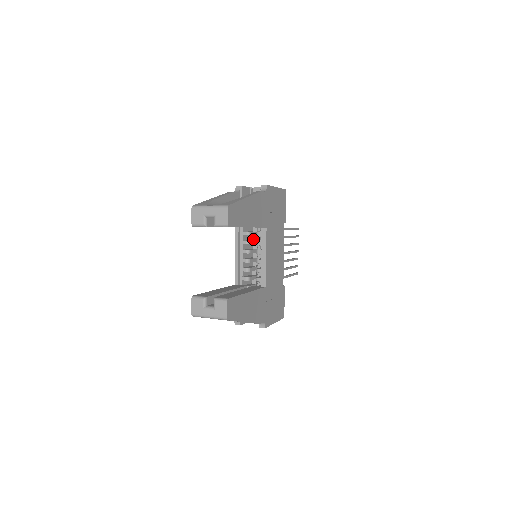
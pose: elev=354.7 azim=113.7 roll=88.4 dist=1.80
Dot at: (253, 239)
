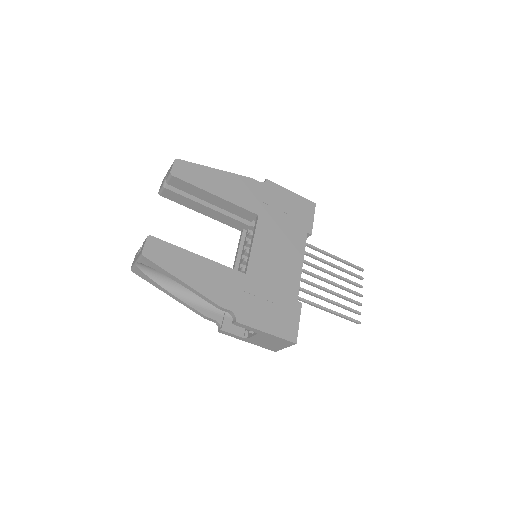
Dot at: occluded
